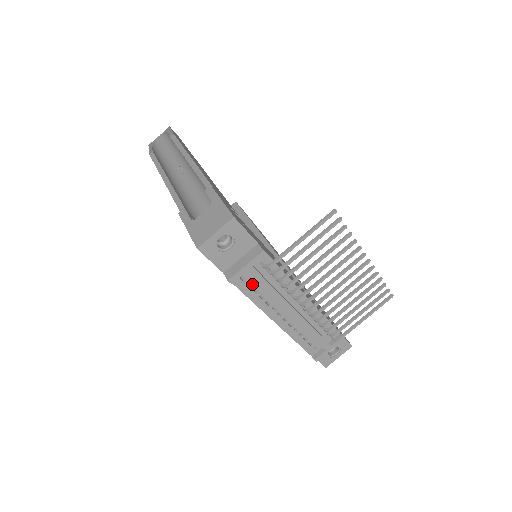
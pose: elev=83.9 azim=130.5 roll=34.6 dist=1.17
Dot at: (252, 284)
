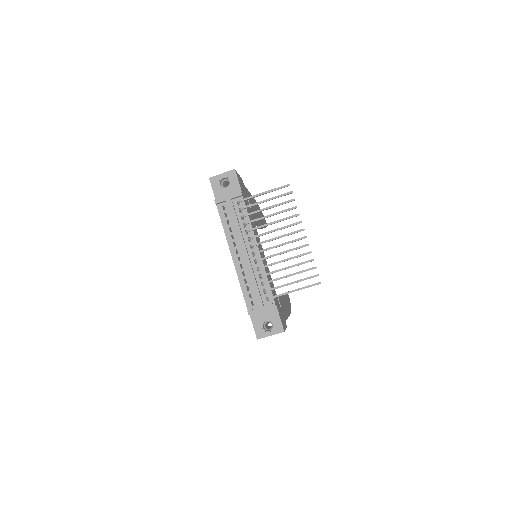
Dot at: (228, 216)
